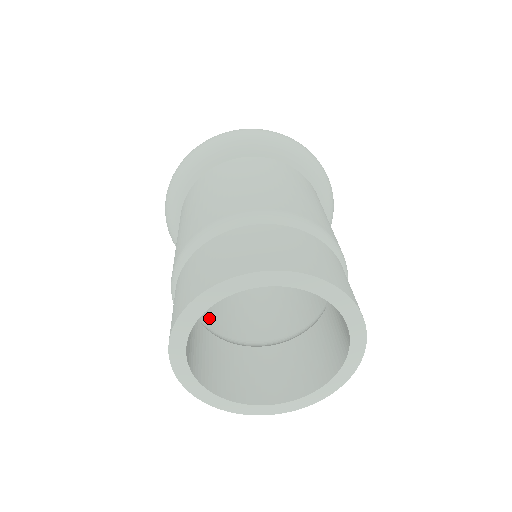
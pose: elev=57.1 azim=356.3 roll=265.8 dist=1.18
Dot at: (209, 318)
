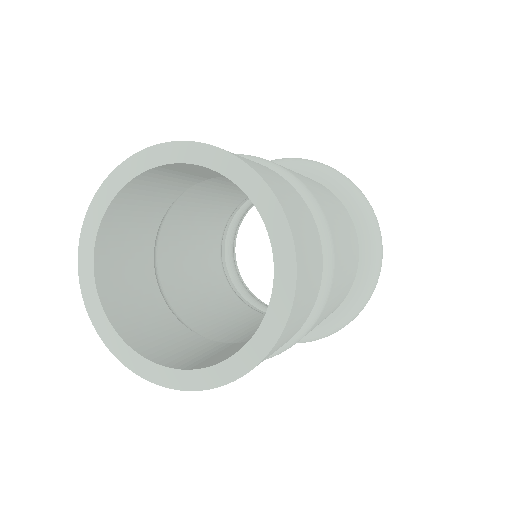
Dot at: (166, 254)
